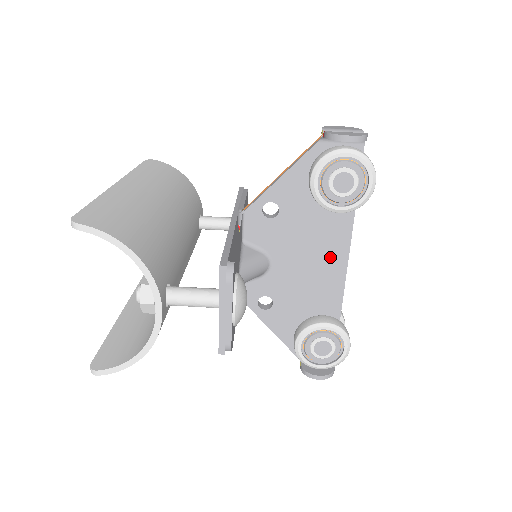
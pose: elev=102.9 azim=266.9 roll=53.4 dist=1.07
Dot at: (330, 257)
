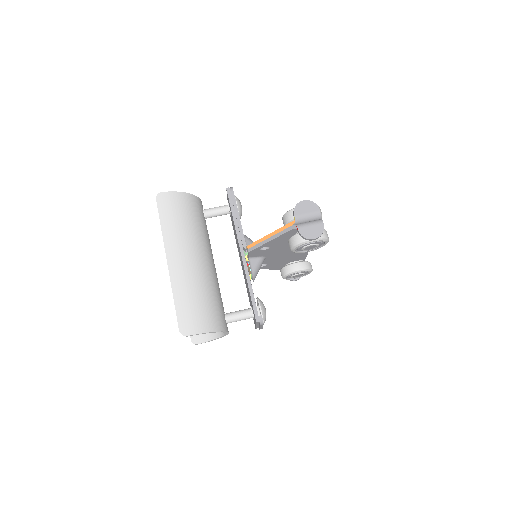
Dot at: occluded
